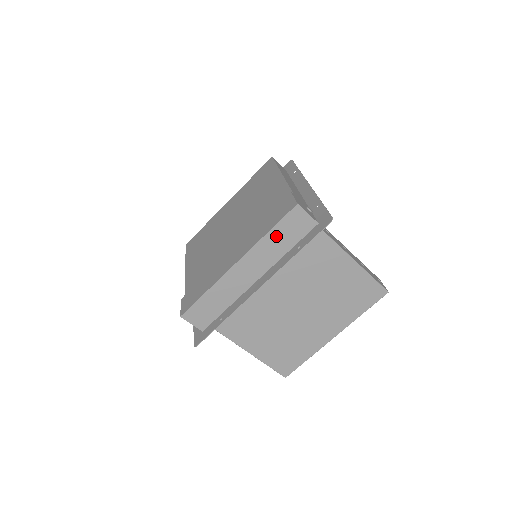
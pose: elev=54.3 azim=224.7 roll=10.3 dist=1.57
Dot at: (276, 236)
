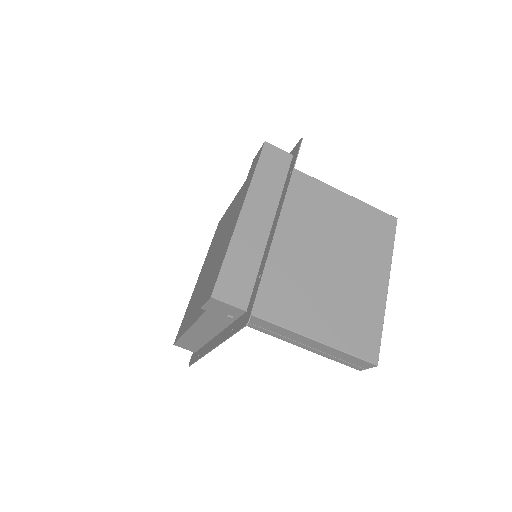
Dot at: (264, 174)
